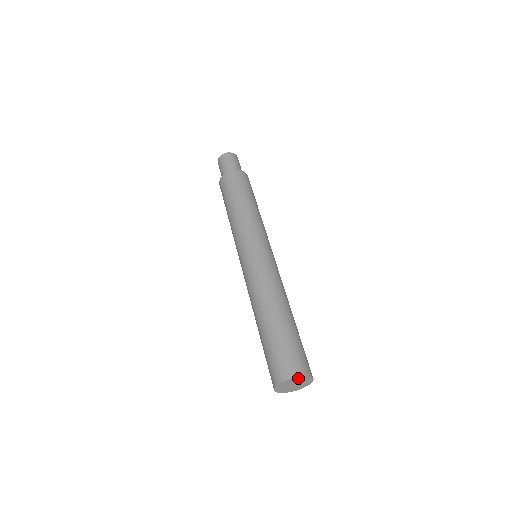
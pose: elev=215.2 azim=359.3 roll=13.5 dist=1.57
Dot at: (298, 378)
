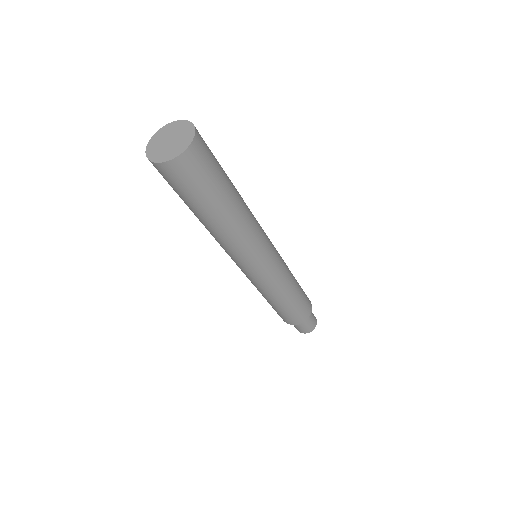
Dot at: (190, 129)
